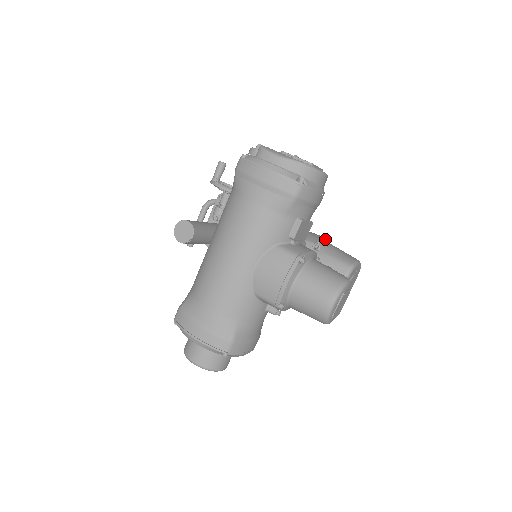
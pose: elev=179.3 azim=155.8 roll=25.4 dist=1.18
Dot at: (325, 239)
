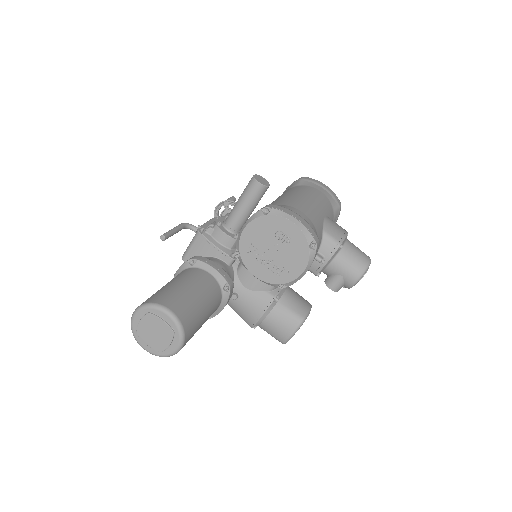
Dot at: occluded
